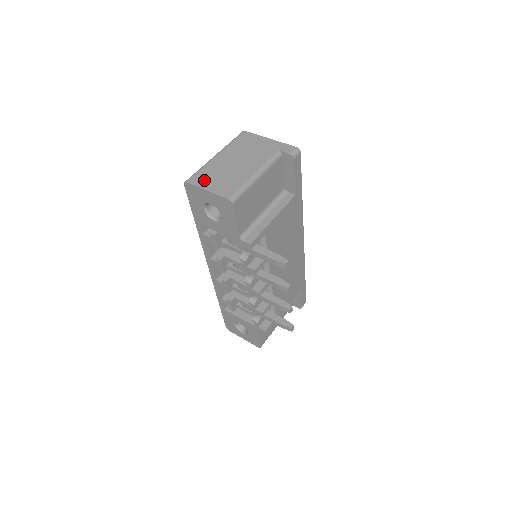
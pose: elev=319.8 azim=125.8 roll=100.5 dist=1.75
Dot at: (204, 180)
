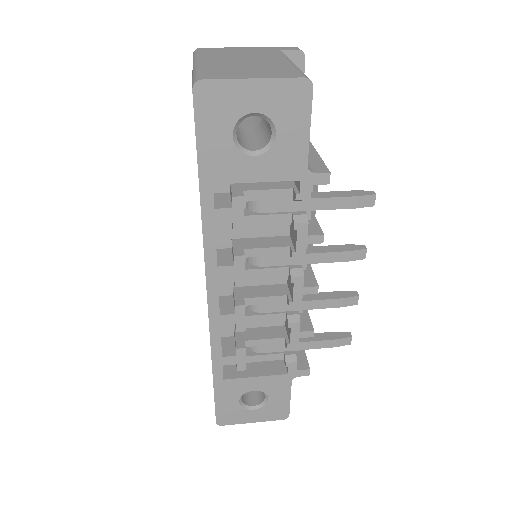
Dot at: (228, 74)
